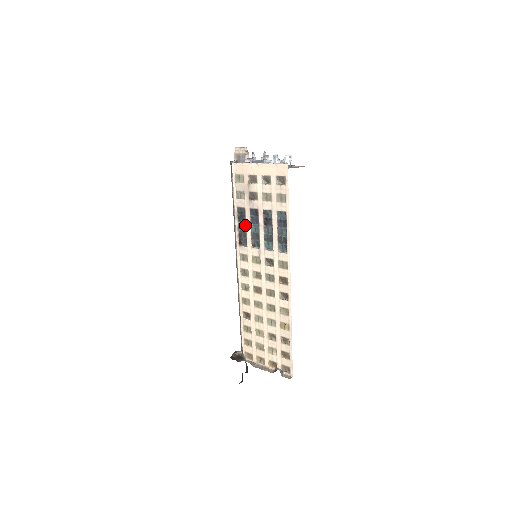
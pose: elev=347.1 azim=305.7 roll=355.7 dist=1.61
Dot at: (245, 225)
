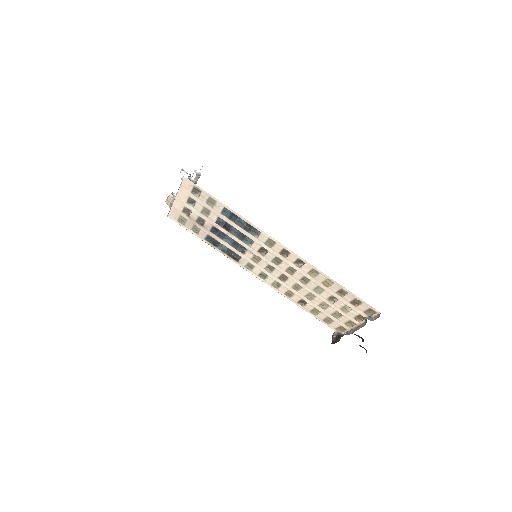
Dot at: (223, 245)
